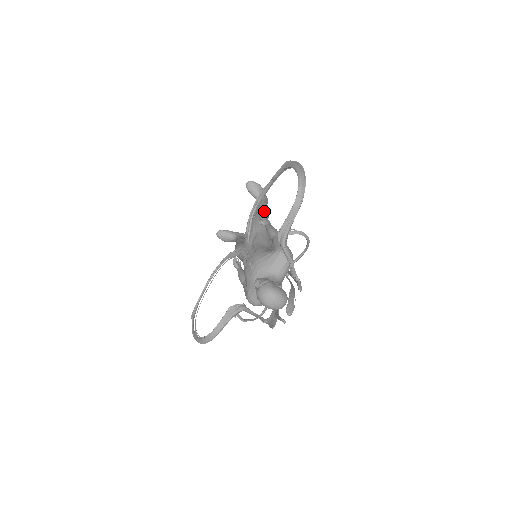
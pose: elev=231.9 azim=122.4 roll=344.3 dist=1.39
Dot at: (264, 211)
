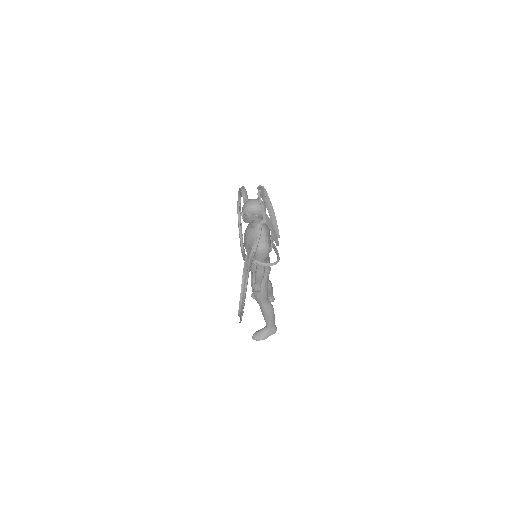
Dot at: occluded
